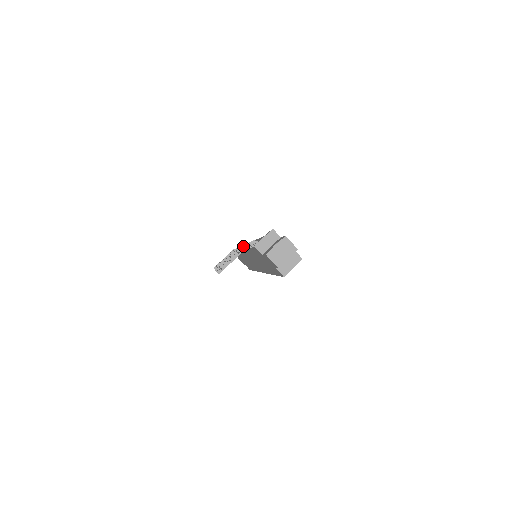
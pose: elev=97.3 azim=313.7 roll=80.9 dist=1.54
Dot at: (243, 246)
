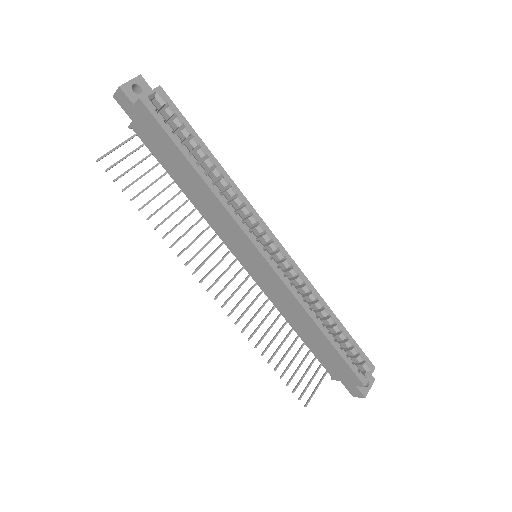
Dot at: (168, 186)
